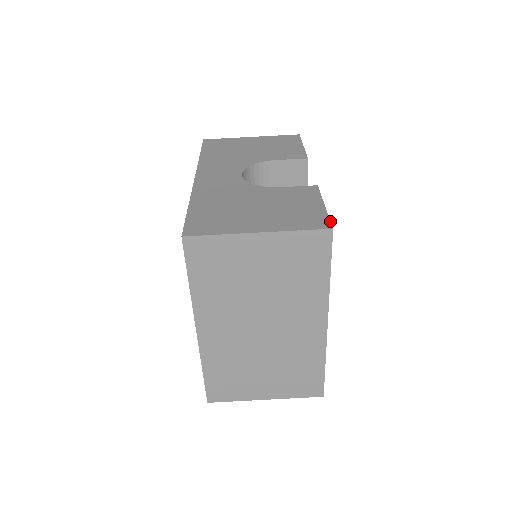
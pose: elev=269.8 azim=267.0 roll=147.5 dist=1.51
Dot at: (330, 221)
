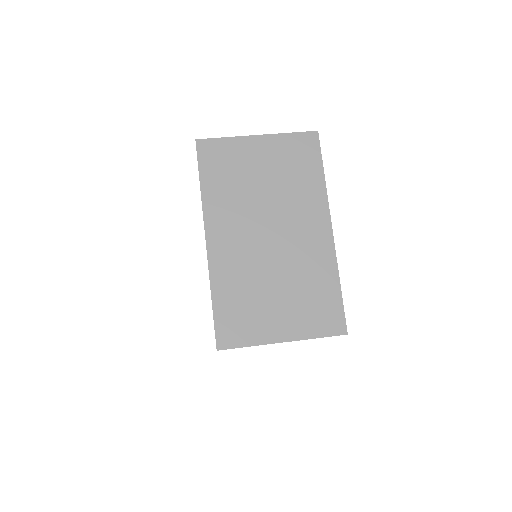
Dot at: occluded
